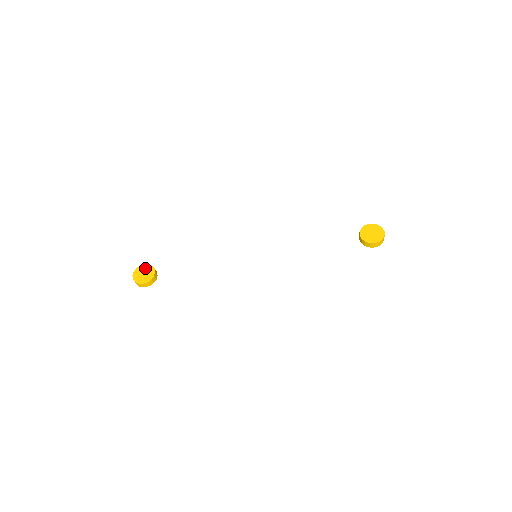
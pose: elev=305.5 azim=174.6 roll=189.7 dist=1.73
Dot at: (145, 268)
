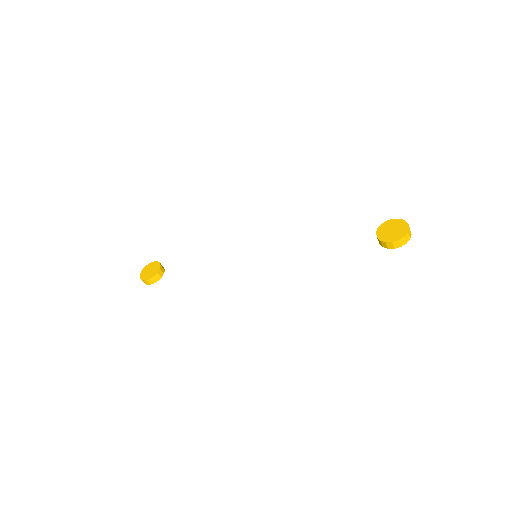
Dot at: (153, 265)
